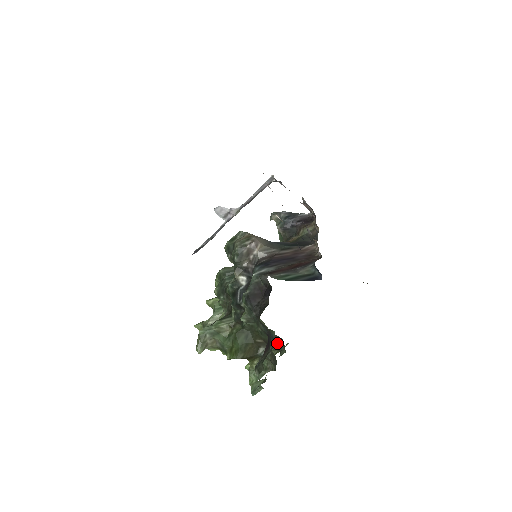
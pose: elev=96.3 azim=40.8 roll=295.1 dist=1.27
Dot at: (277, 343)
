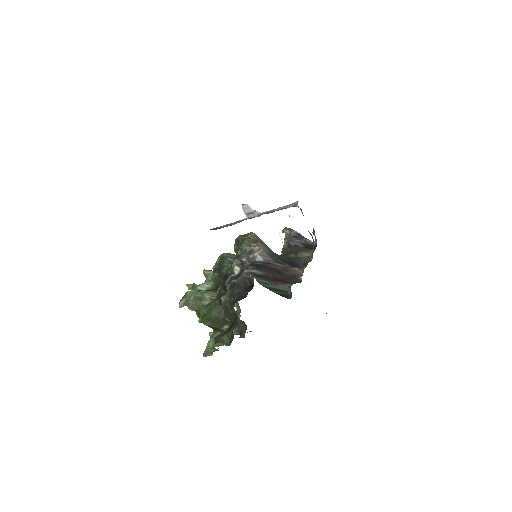
Dot at: (242, 327)
